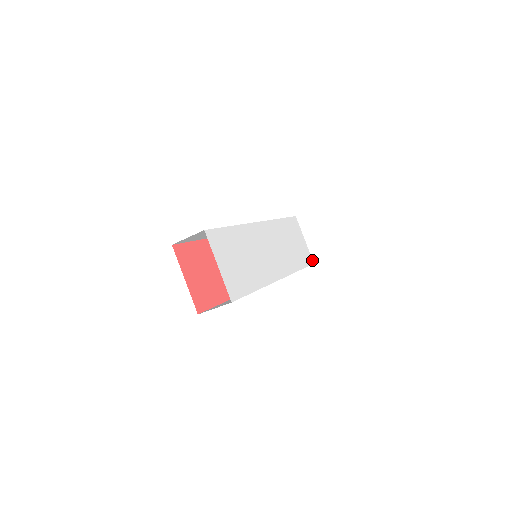
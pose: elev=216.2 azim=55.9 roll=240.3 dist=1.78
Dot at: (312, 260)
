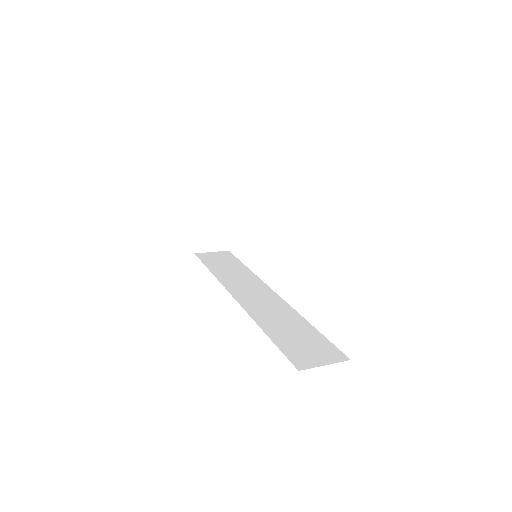
Dot at: occluded
